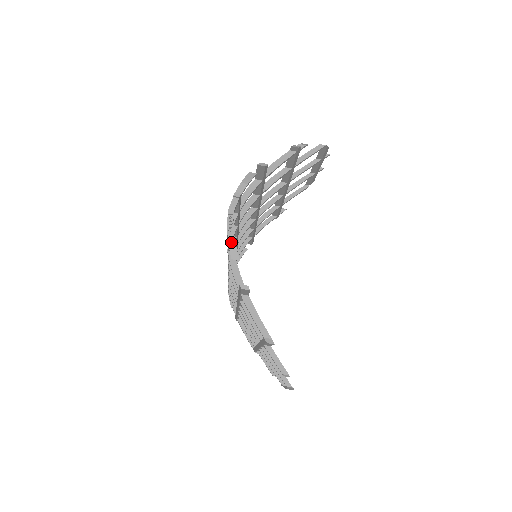
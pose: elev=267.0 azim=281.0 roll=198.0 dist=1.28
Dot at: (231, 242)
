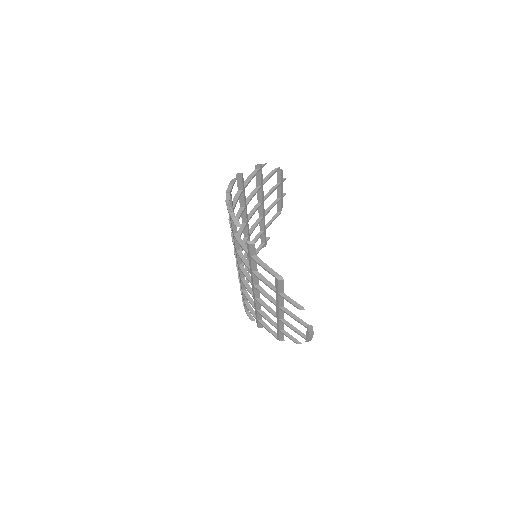
Dot at: (233, 217)
